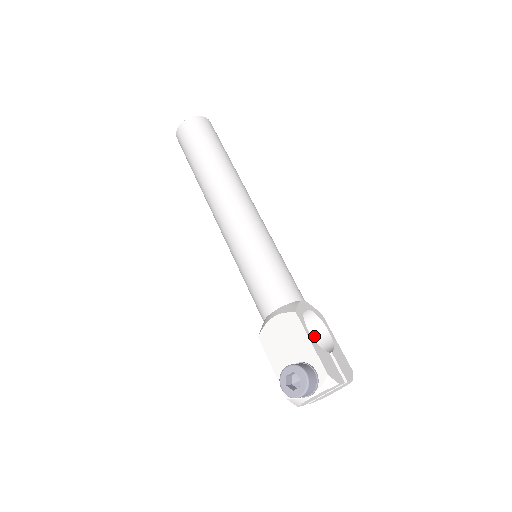
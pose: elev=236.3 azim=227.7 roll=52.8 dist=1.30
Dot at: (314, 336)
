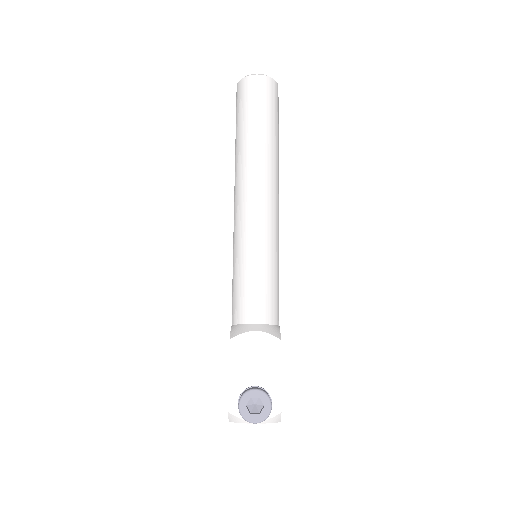
Dot at: occluded
